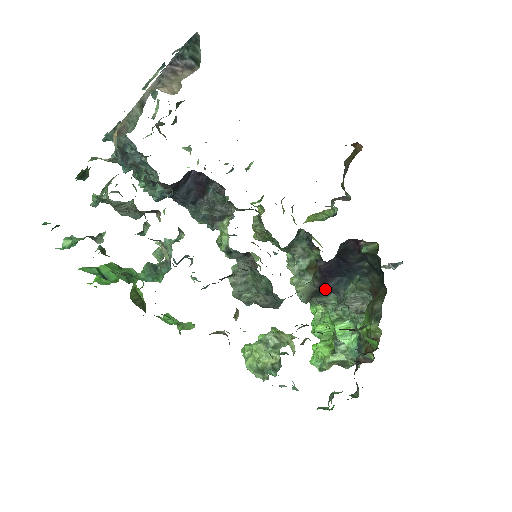
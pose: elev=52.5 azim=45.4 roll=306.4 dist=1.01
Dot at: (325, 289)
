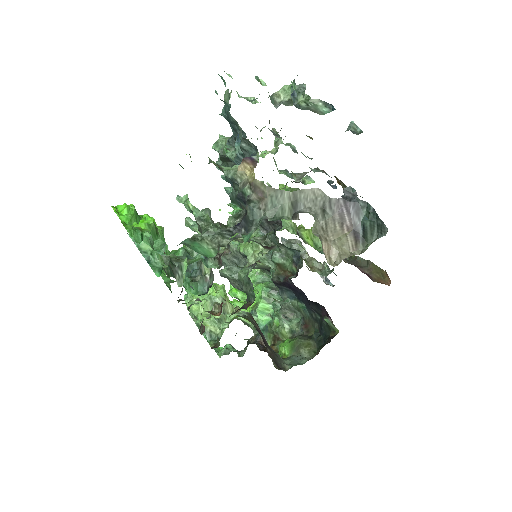
Dot at: (276, 284)
